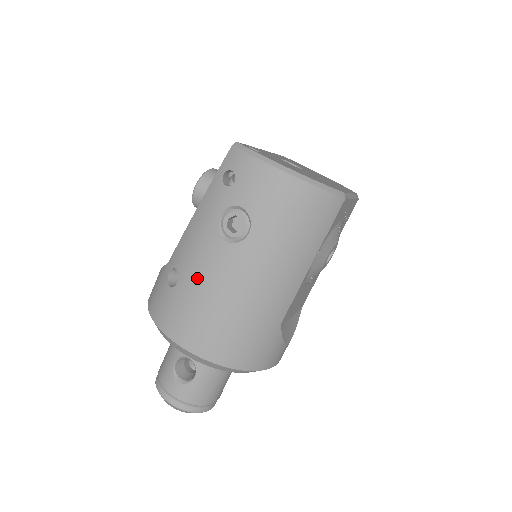
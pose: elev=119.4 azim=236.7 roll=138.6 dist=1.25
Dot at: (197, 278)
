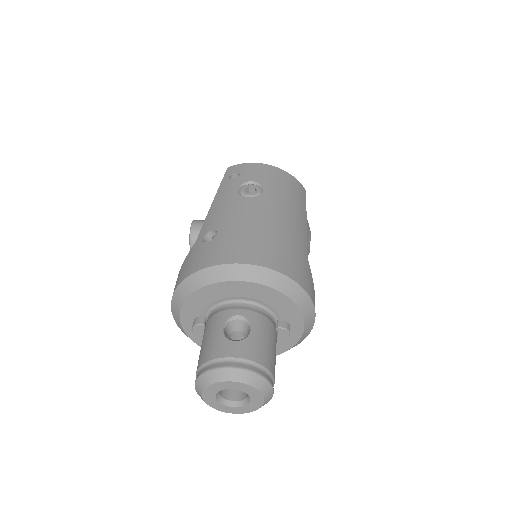
Dot at: (235, 221)
